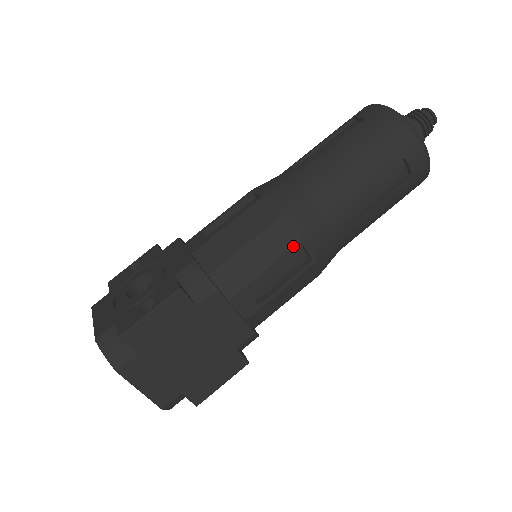
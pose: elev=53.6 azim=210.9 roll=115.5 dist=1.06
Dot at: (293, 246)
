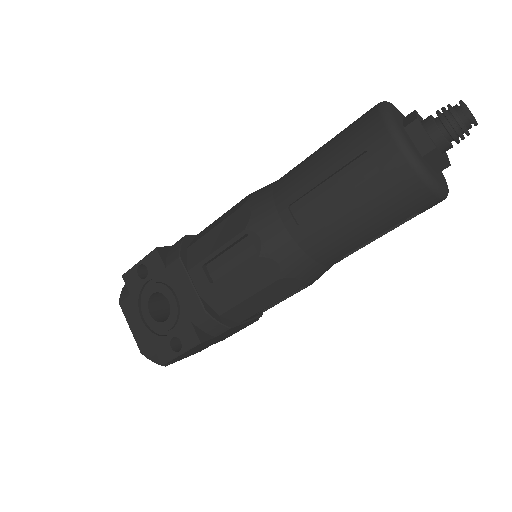
Dot at: (293, 291)
